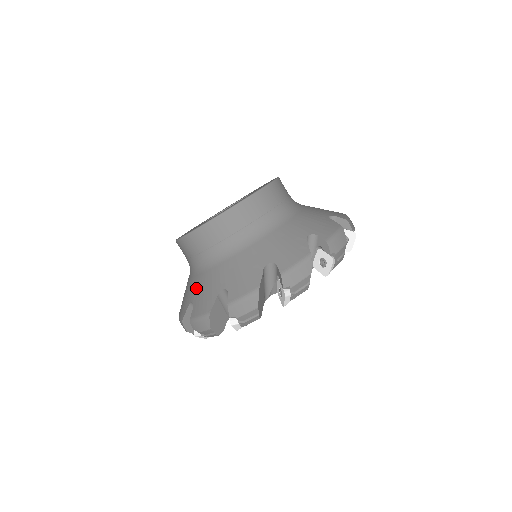
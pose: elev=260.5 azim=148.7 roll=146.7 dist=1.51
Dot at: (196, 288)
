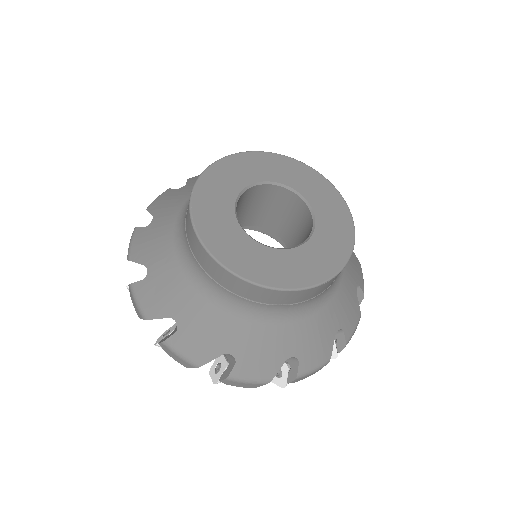
Dot at: (162, 222)
